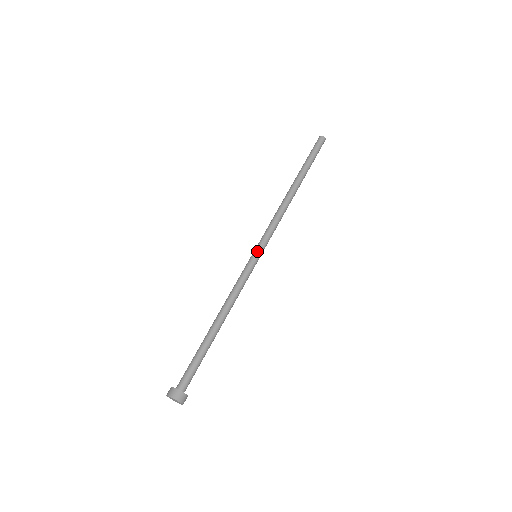
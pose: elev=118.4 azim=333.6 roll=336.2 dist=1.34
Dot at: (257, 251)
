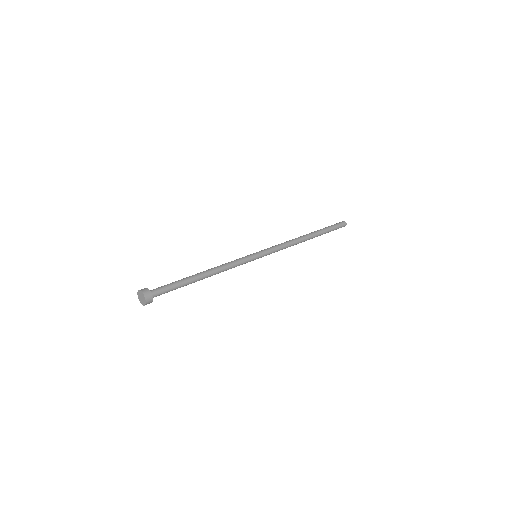
Dot at: (258, 252)
